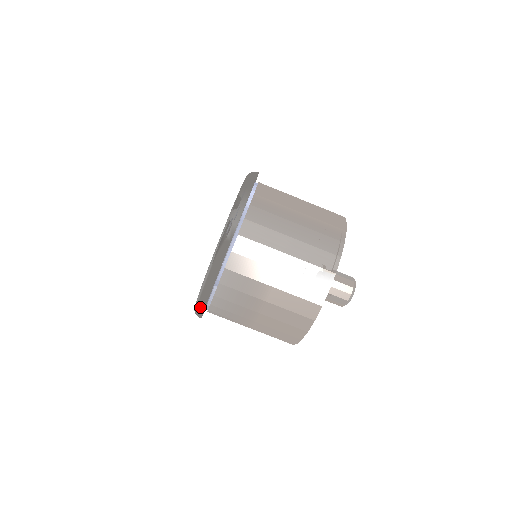
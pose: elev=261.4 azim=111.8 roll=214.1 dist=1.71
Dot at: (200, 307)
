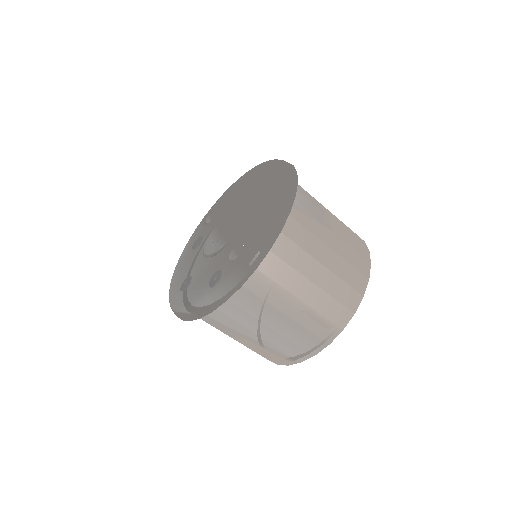
Dot at: occluded
